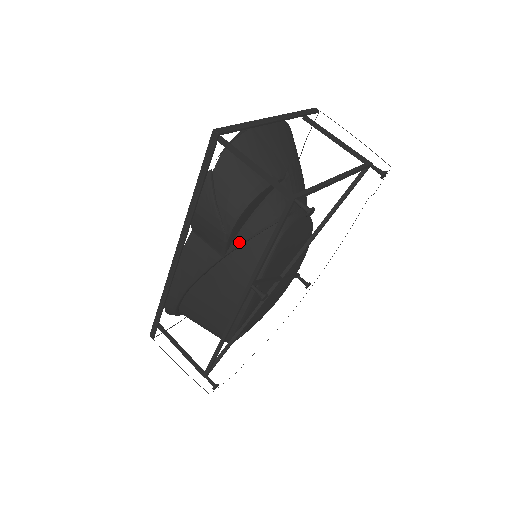
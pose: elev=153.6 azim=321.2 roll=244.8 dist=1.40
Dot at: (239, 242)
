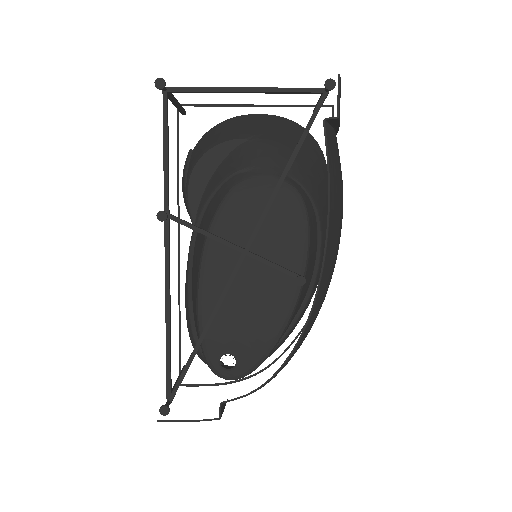
Dot at: (202, 207)
